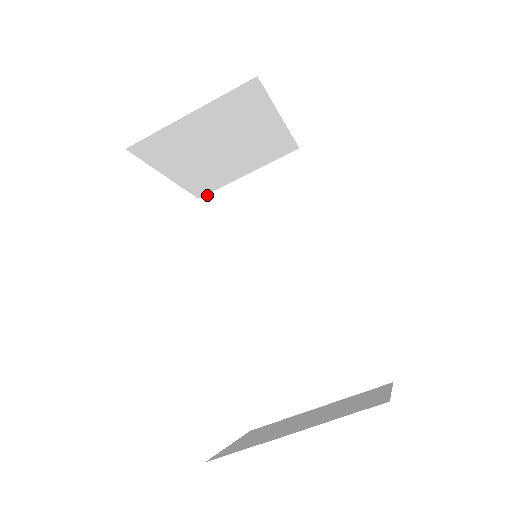
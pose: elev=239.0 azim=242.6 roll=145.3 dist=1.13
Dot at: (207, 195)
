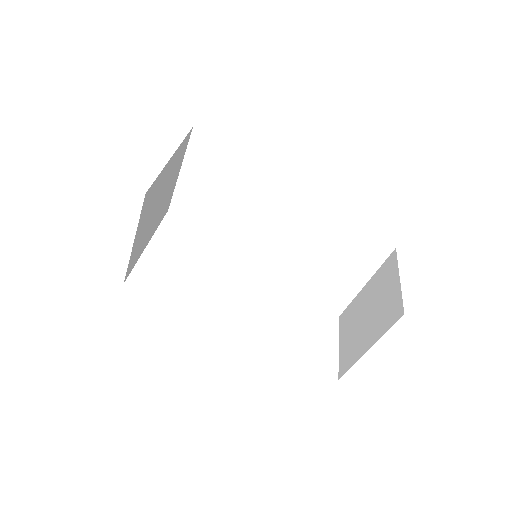
Dot at: (171, 205)
